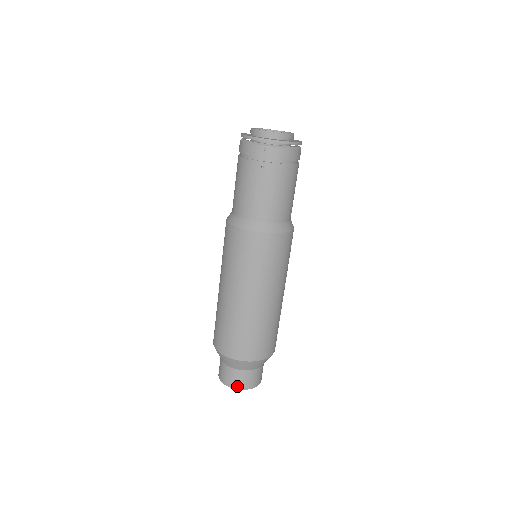
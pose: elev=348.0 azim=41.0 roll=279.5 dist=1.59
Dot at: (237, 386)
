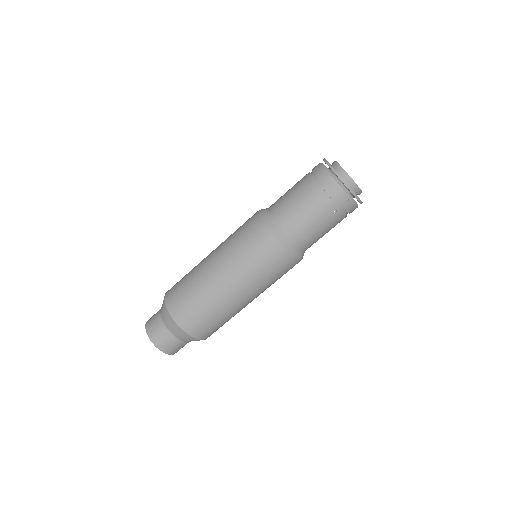
Dot at: (167, 351)
